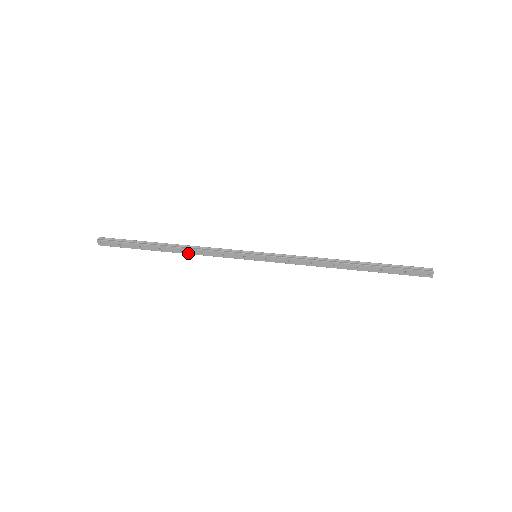
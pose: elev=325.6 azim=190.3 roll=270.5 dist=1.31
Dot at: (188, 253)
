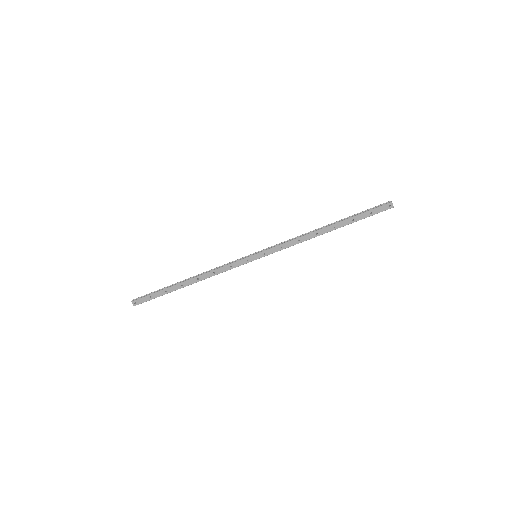
Dot at: (204, 279)
